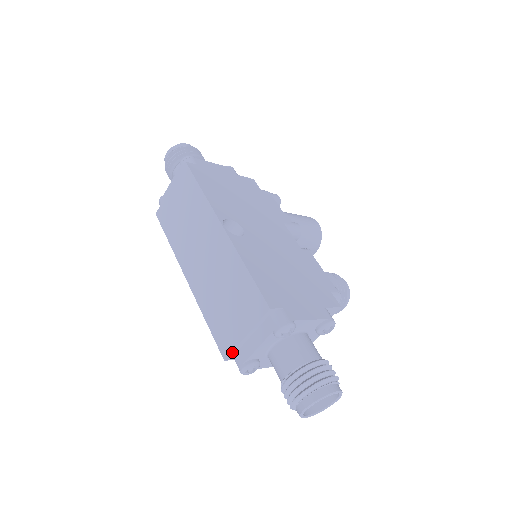
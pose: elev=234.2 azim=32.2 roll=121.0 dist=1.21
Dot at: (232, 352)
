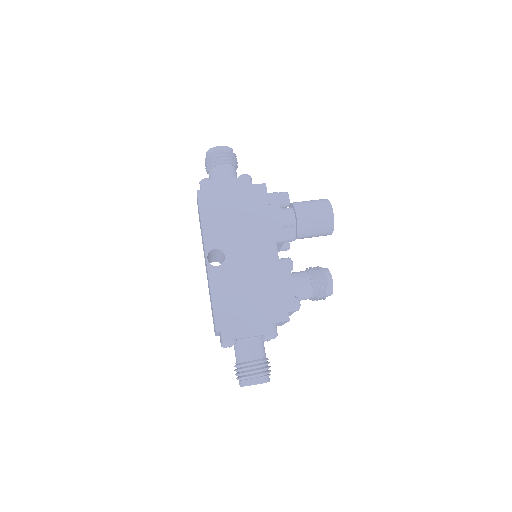
Dot at: (216, 335)
